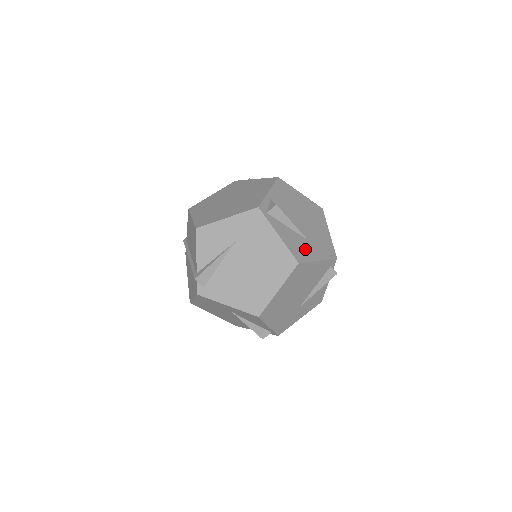
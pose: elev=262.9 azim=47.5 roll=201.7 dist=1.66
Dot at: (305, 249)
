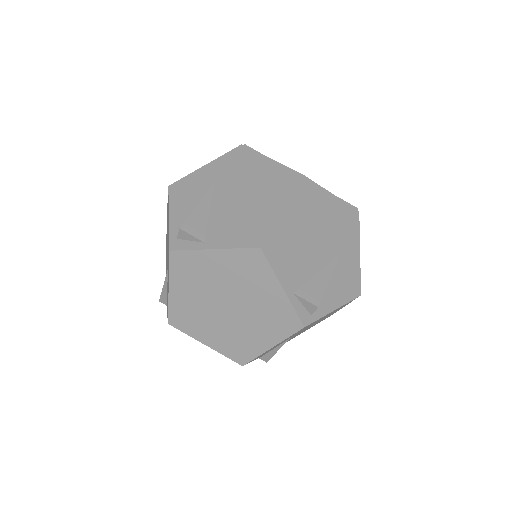
Dot at: (349, 270)
